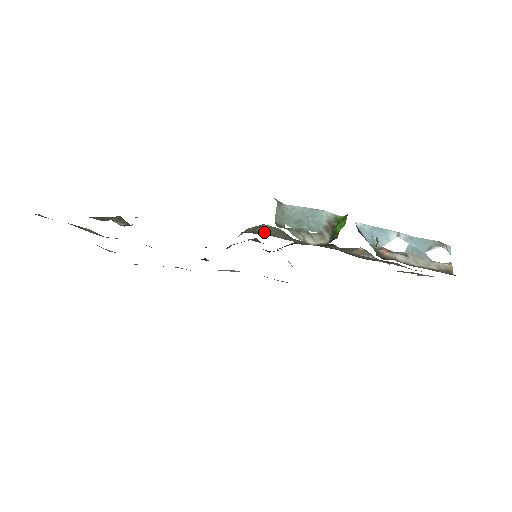
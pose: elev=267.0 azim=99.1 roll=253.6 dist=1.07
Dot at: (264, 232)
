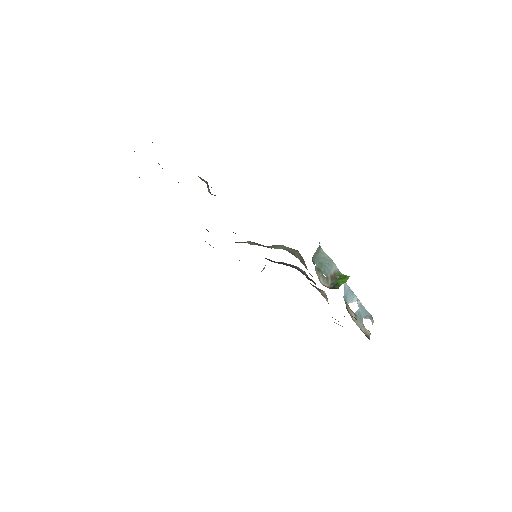
Dot at: (299, 258)
